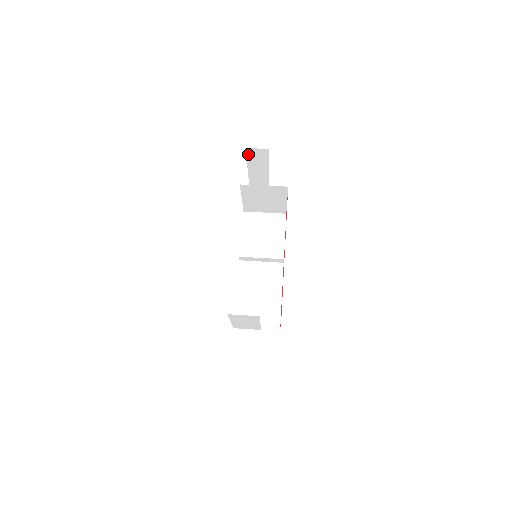
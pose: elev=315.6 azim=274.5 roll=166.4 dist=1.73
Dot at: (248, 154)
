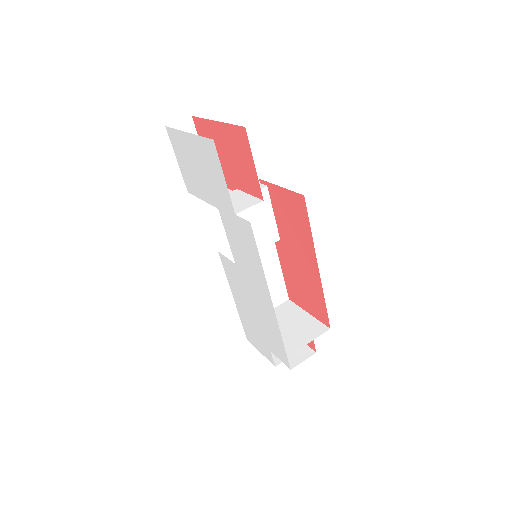
Dot at: occluded
